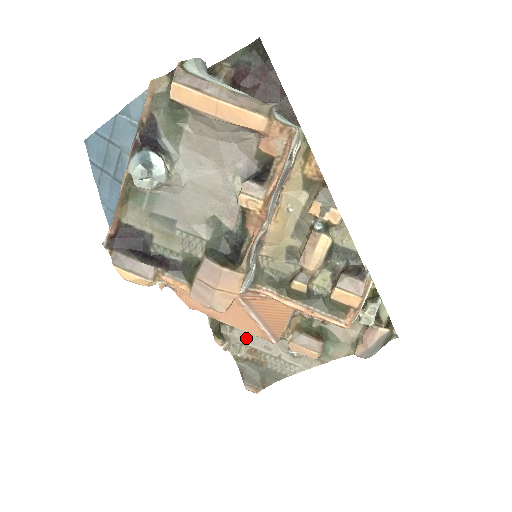
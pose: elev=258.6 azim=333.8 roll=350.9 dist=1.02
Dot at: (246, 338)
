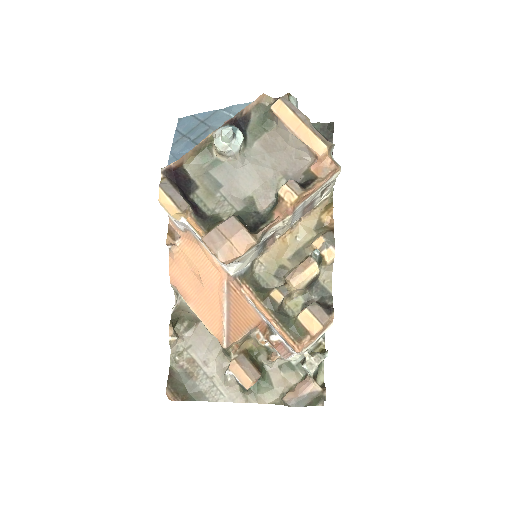
Dot at: (192, 346)
